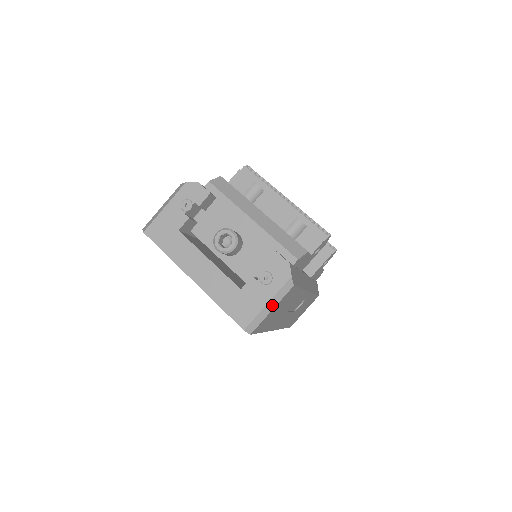
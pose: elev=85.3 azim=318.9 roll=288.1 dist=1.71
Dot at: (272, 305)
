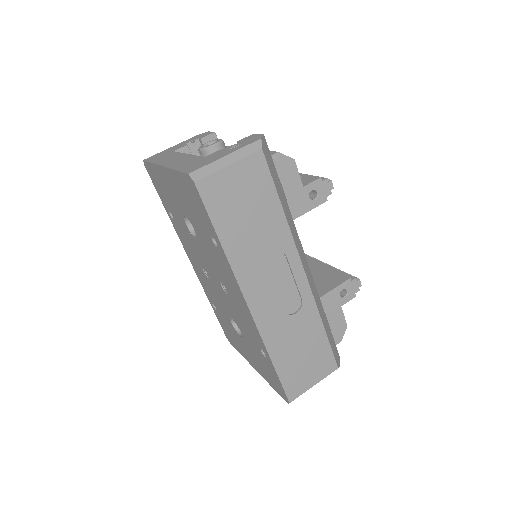
Dot at: (231, 160)
